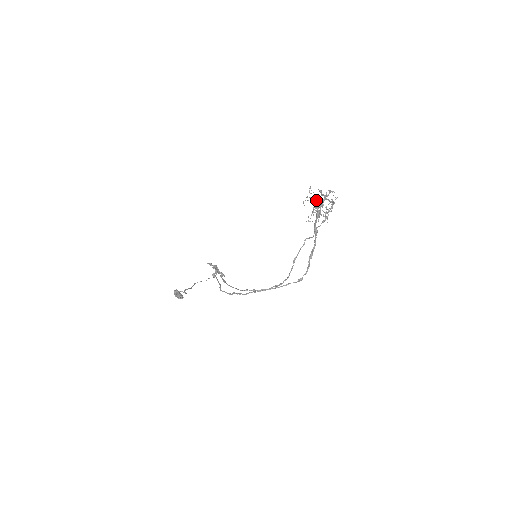
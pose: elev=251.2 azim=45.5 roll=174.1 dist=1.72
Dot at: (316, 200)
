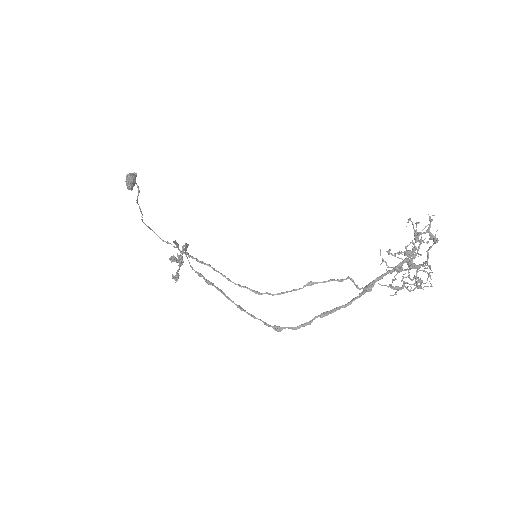
Dot at: occluded
